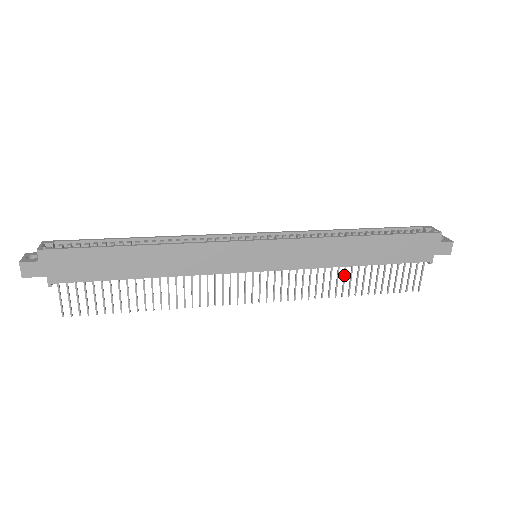
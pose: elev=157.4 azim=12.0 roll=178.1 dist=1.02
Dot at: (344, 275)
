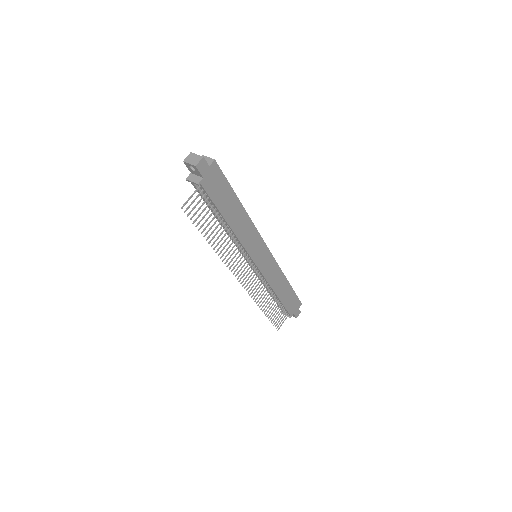
Dot at: occluded
